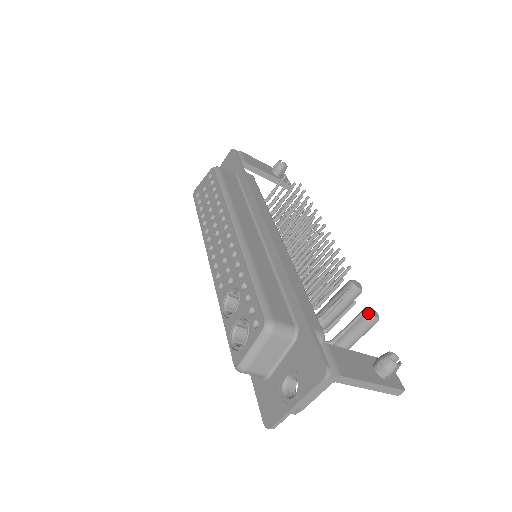
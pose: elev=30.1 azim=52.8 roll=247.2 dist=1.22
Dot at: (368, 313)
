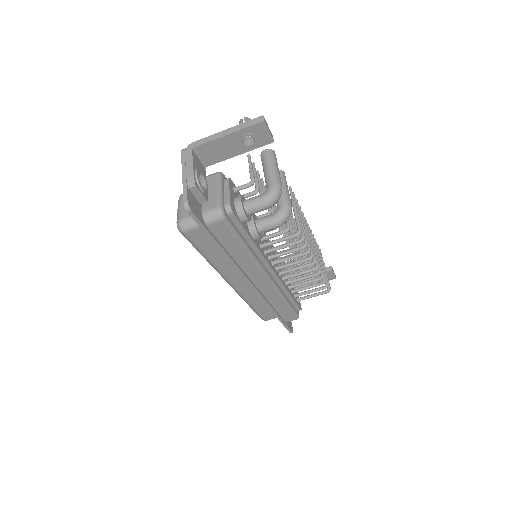
Dot at: (261, 155)
